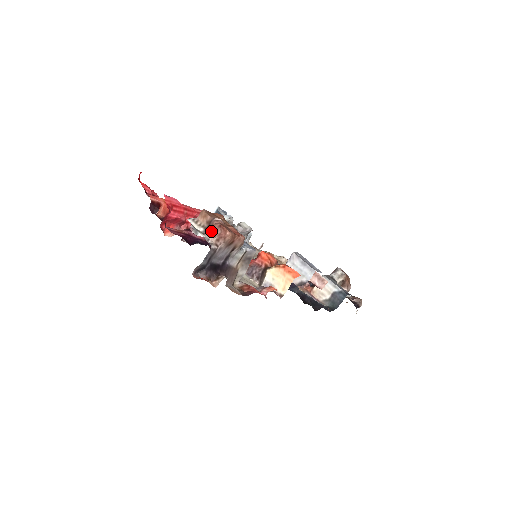
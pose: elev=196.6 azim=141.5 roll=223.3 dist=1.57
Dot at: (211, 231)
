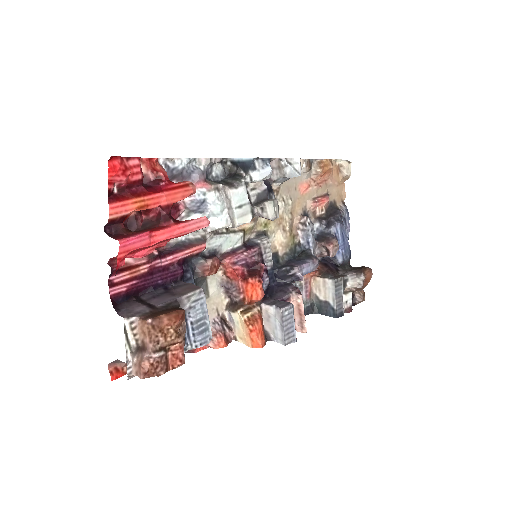
Dot at: (136, 365)
